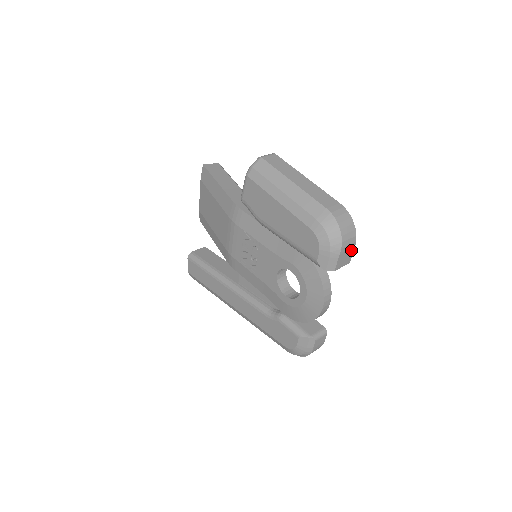
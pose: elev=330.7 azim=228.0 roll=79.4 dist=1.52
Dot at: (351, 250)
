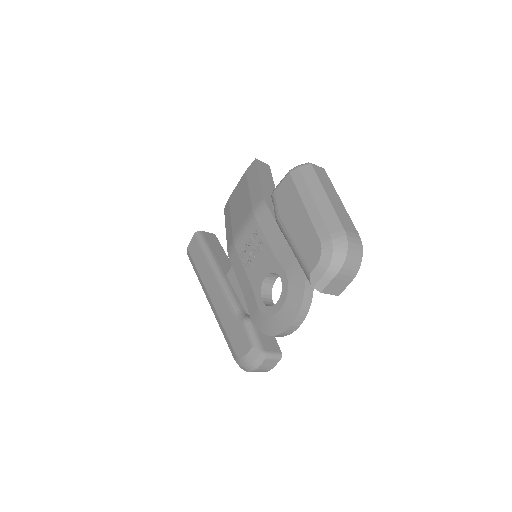
Dot at: (346, 282)
